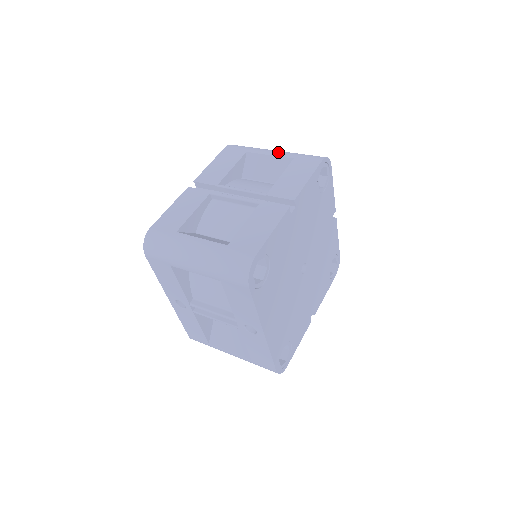
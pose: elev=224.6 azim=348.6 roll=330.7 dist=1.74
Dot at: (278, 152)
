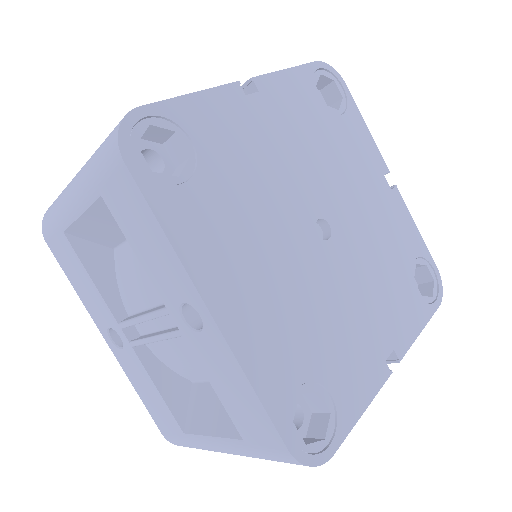
Dot at: occluded
